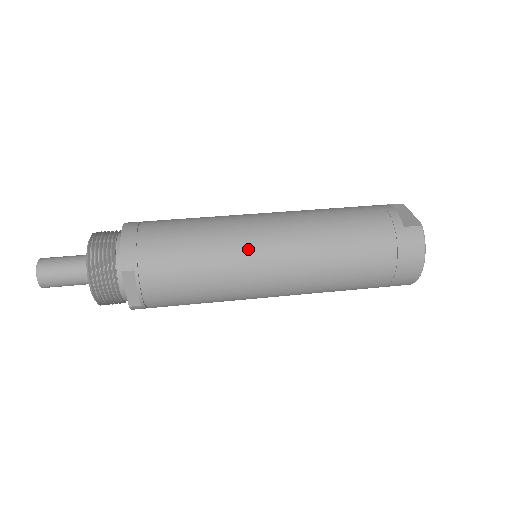
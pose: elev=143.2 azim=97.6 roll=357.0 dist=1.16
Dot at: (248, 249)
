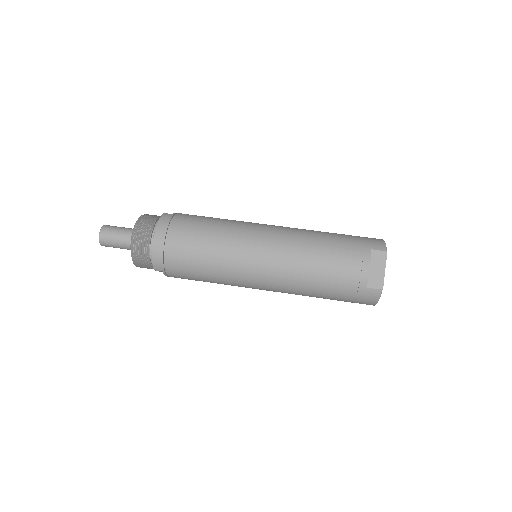
Dot at: (242, 277)
